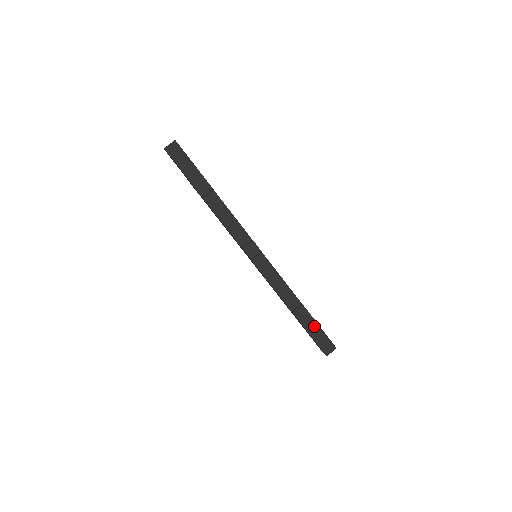
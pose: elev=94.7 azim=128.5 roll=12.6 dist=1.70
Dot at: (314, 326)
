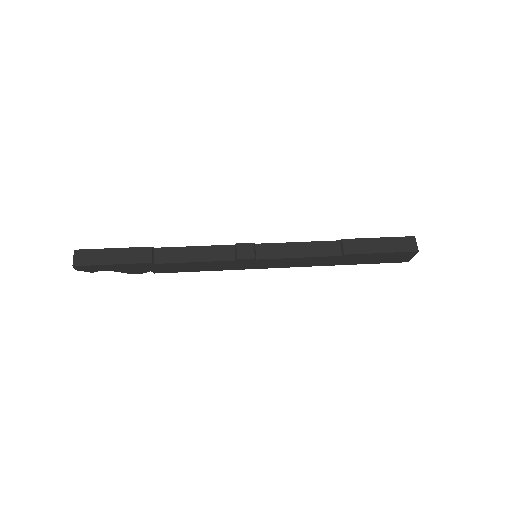
Dot at: (374, 243)
